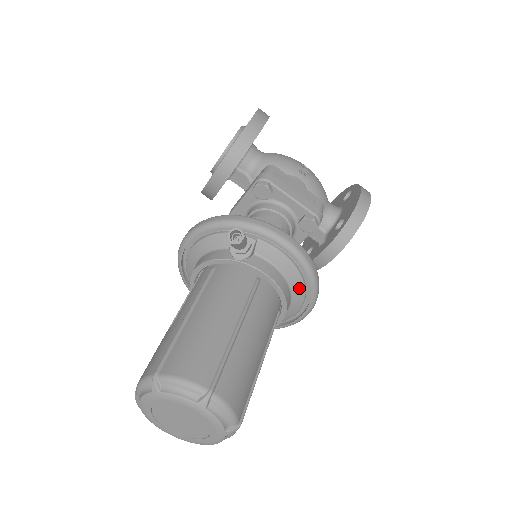
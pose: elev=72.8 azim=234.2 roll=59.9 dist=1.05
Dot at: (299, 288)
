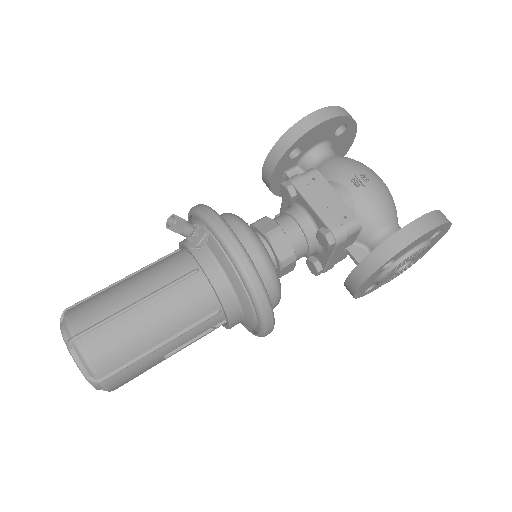
Dot at: (243, 295)
